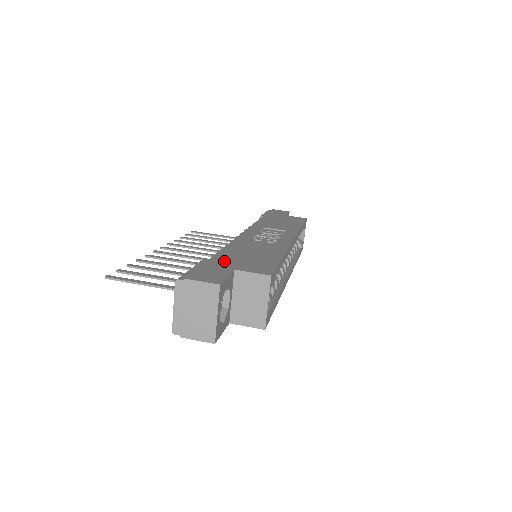
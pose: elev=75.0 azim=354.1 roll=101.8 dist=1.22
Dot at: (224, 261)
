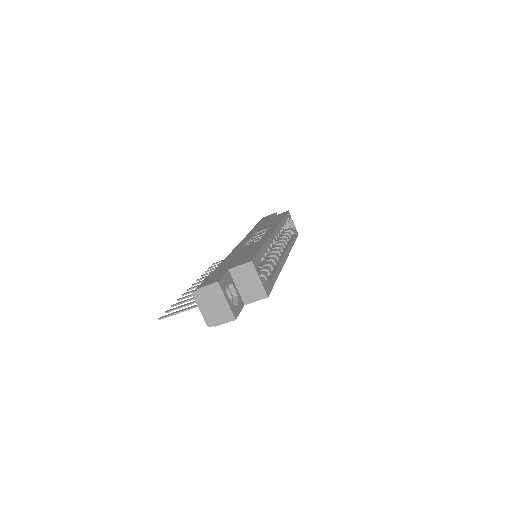
Dot at: (222, 268)
